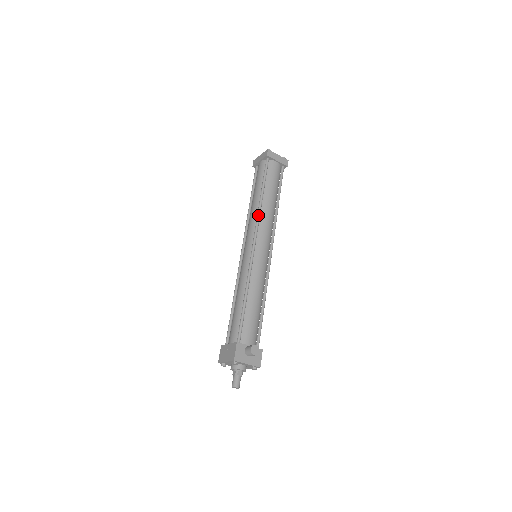
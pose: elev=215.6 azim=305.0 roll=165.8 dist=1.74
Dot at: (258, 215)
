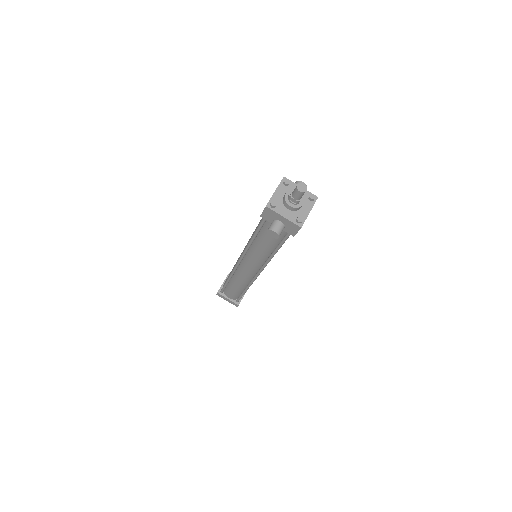
Dot at: occluded
